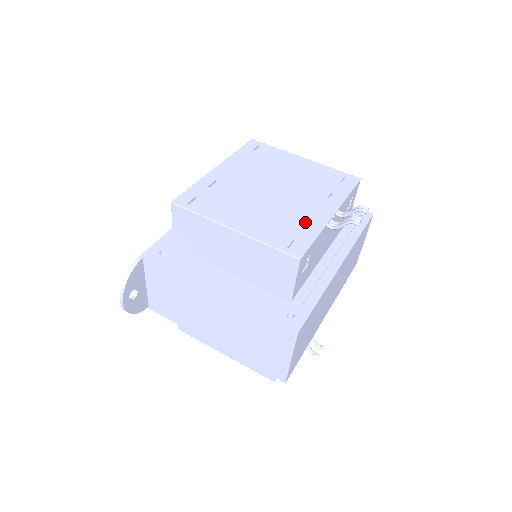
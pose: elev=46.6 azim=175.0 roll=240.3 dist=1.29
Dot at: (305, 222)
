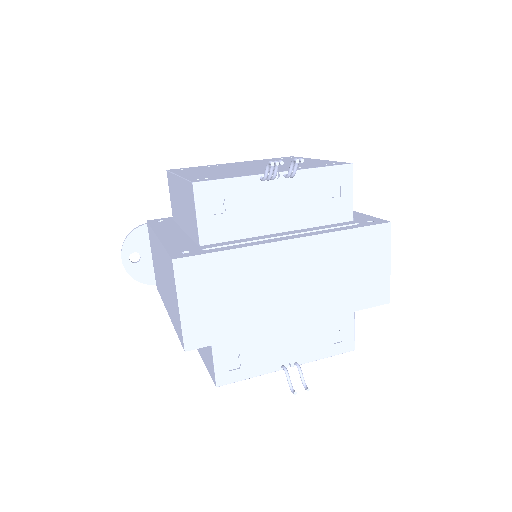
Dot at: (241, 174)
